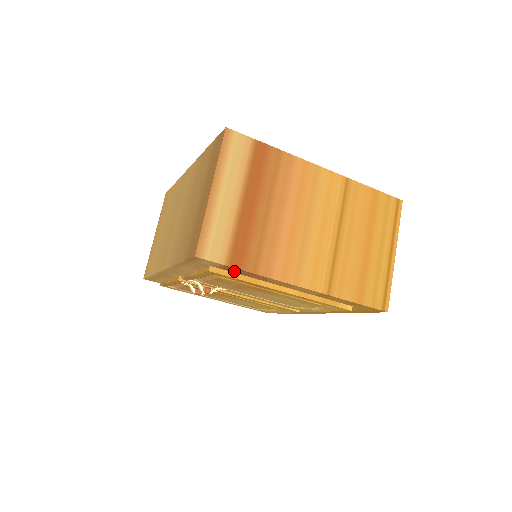
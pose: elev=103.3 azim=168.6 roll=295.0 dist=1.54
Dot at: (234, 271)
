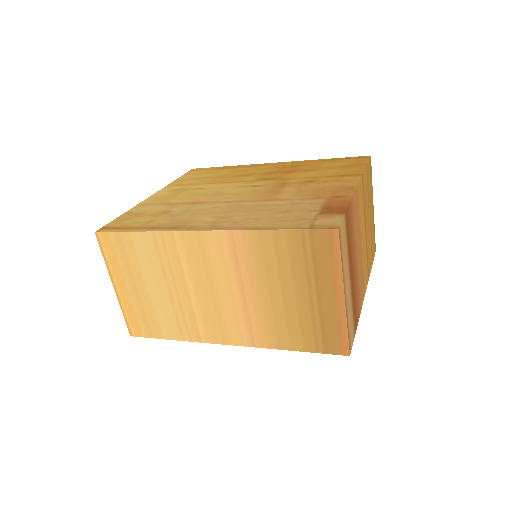
Dot at: occluded
